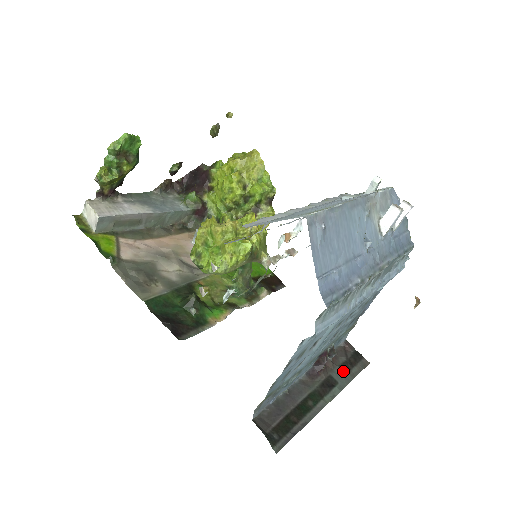
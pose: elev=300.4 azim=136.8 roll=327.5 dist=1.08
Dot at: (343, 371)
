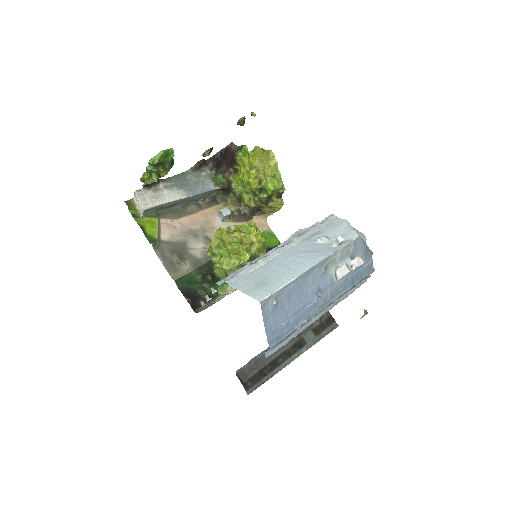
Dot at: (314, 334)
